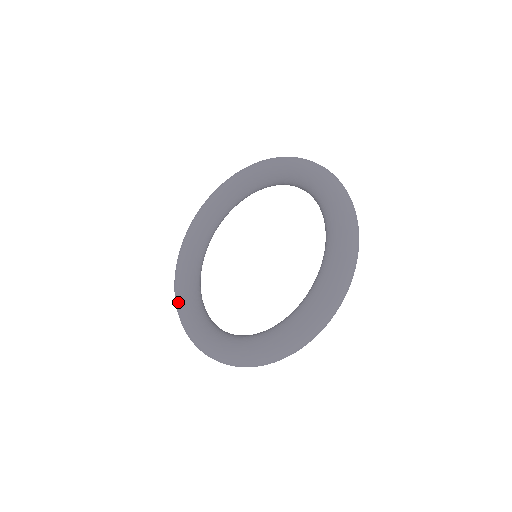
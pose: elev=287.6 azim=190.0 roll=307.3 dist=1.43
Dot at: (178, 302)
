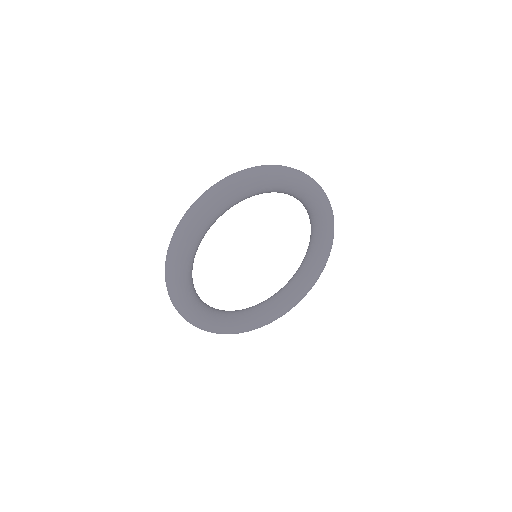
Dot at: occluded
